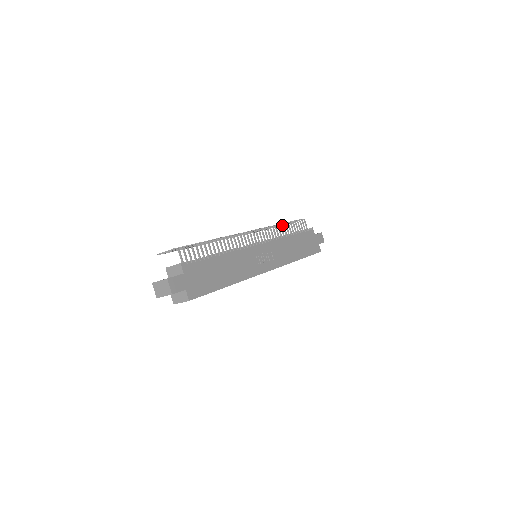
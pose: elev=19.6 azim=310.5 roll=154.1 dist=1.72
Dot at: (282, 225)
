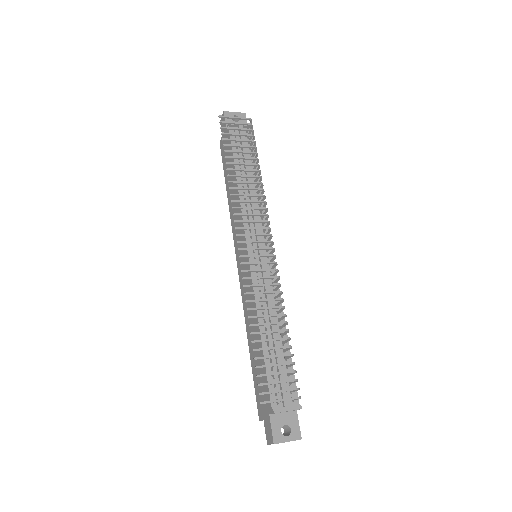
Dot at: occluded
